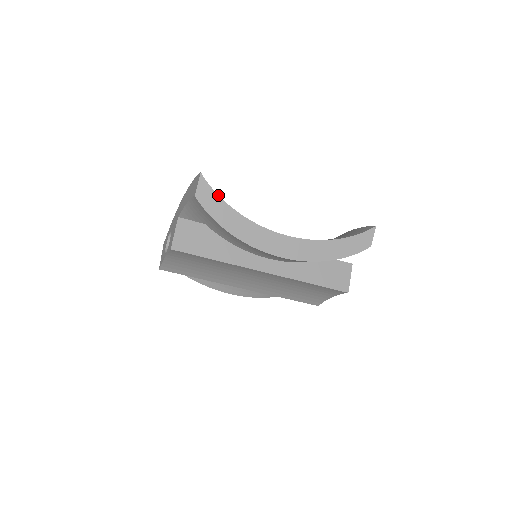
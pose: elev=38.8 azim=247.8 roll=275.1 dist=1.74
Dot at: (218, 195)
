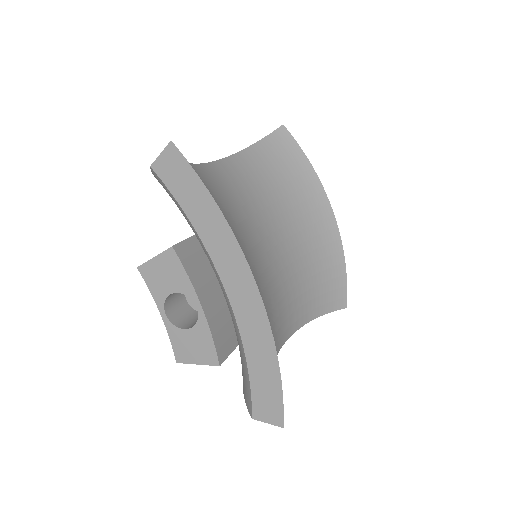
Dot at: occluded
